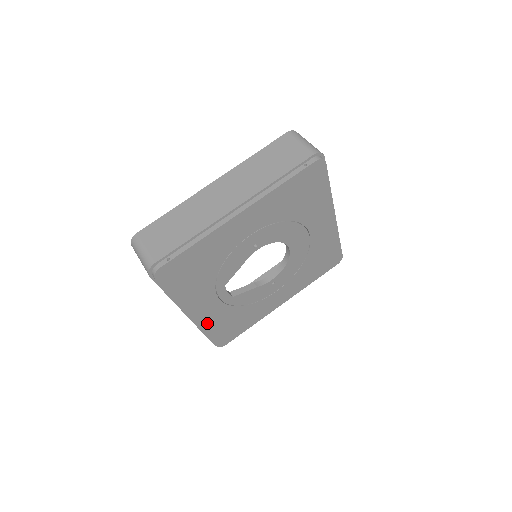
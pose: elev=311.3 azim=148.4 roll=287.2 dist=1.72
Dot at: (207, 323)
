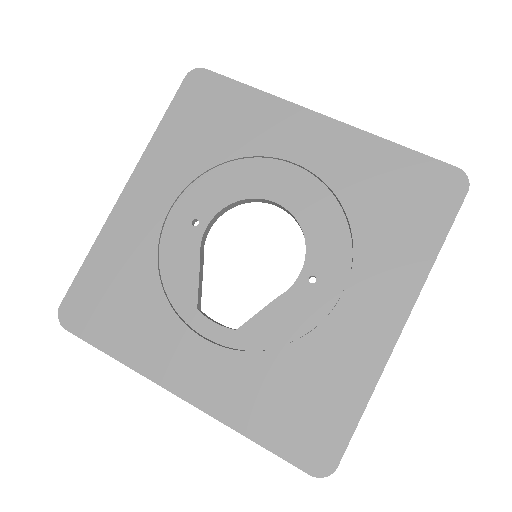
Dot at: (226, 404)
